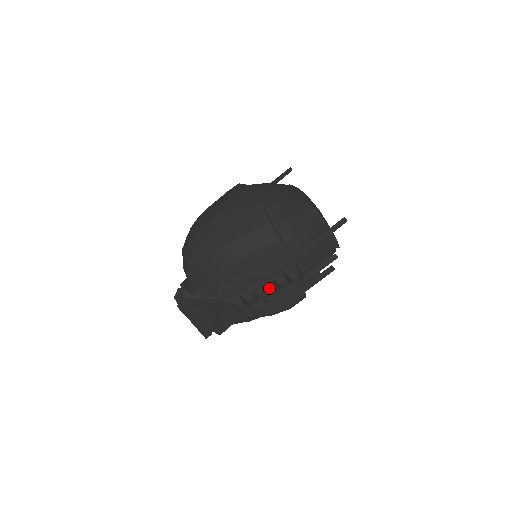
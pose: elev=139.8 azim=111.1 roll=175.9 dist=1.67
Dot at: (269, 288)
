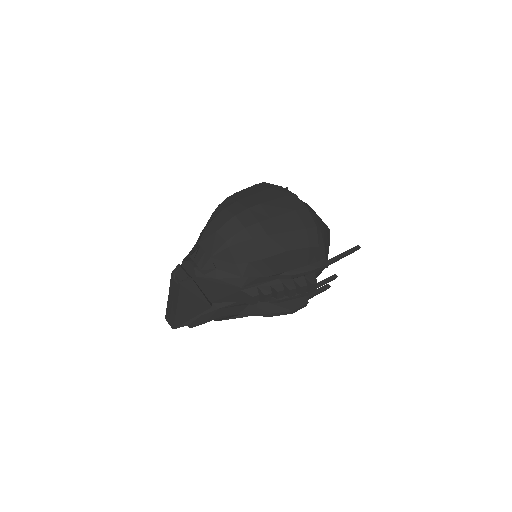
Dot at: (291, 288)
